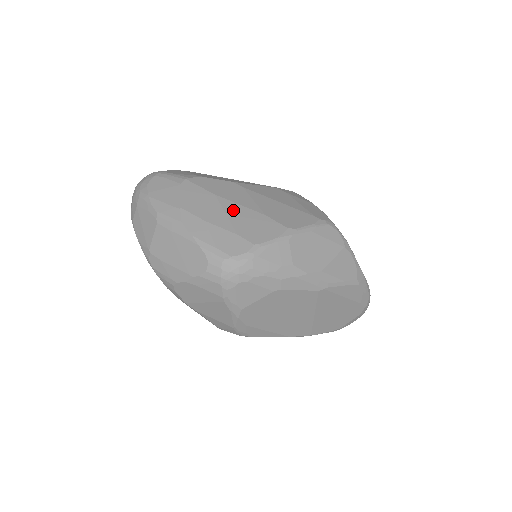
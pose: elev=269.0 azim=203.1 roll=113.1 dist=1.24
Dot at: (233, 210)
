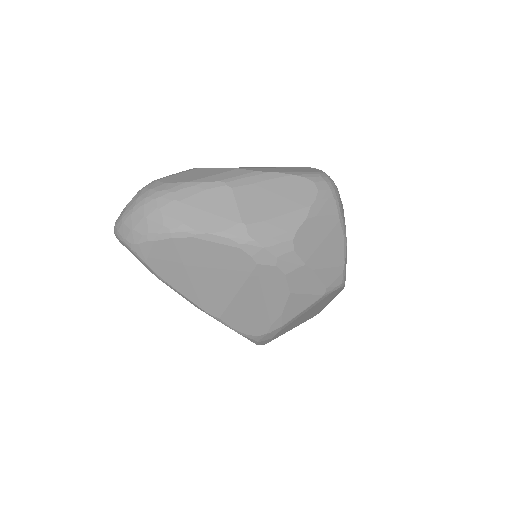
Dot at: occluded
